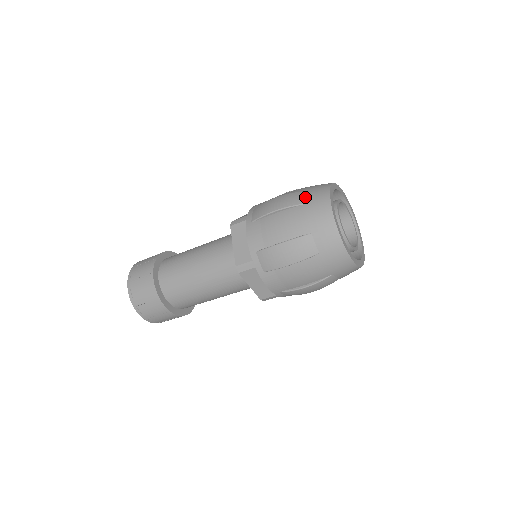
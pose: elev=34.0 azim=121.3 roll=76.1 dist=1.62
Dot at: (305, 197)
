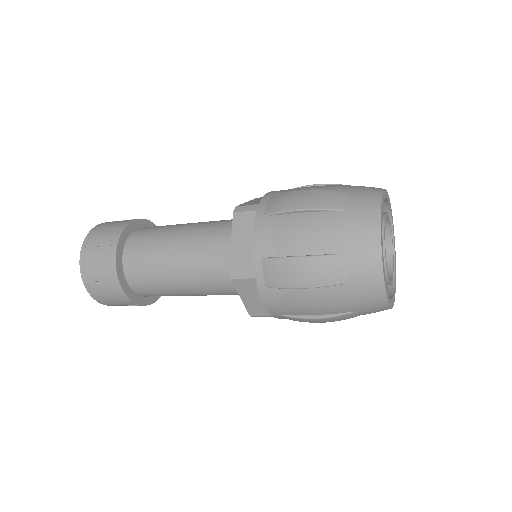
Dot at: (346, 201)
